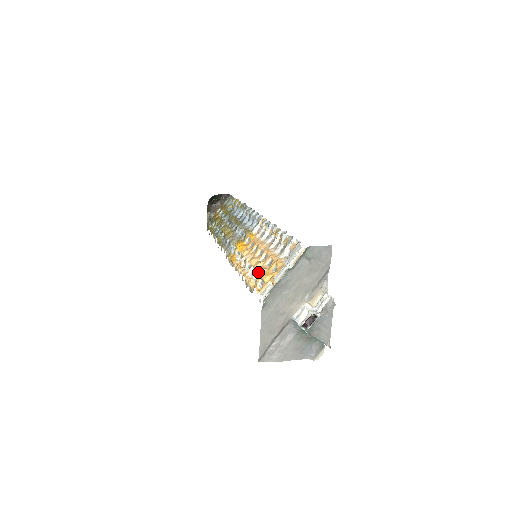
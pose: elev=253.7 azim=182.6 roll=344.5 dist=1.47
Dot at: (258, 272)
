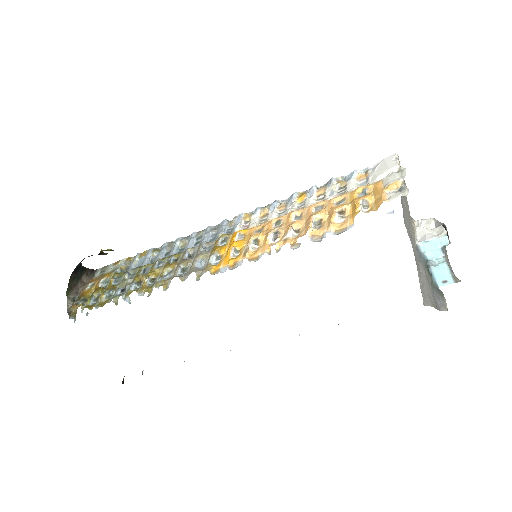
Dot at: (338, 208)
